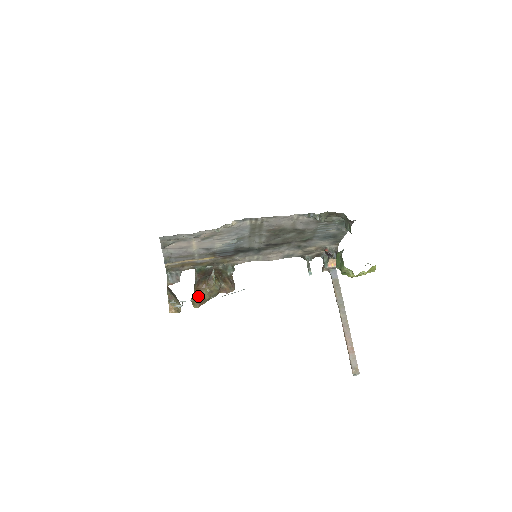
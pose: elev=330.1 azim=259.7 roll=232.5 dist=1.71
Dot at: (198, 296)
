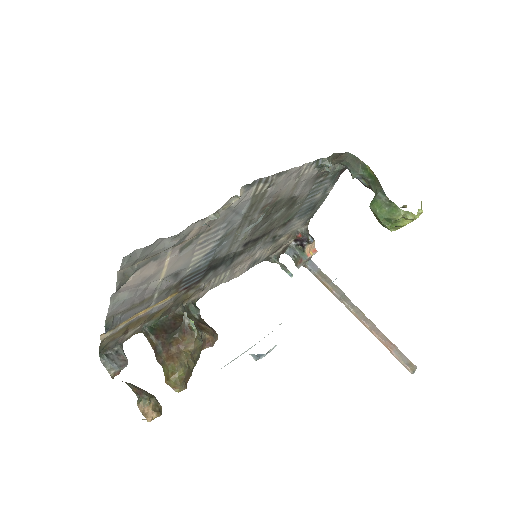
Dot at: (180, 368)
